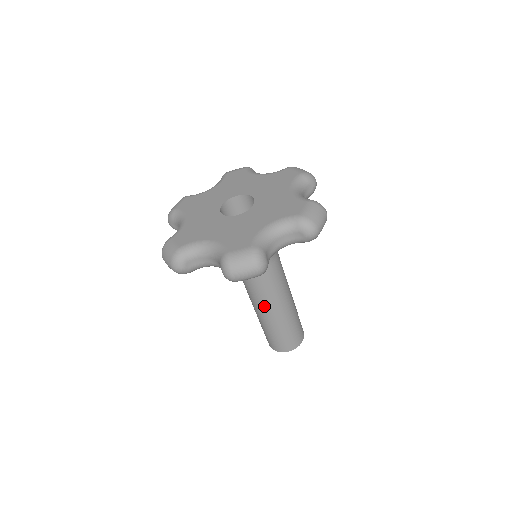
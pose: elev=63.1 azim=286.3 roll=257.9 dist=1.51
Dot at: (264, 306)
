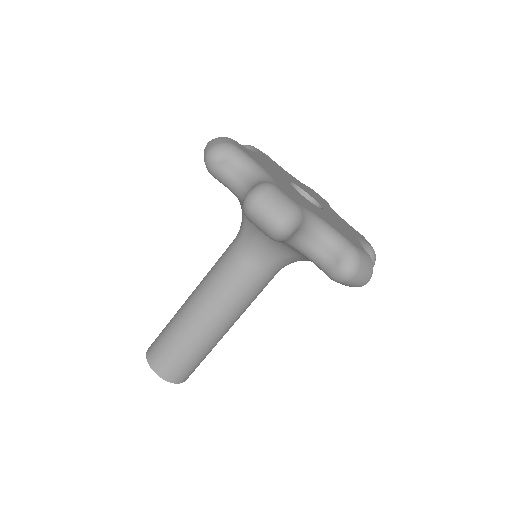
Dot at: (204, 301)
